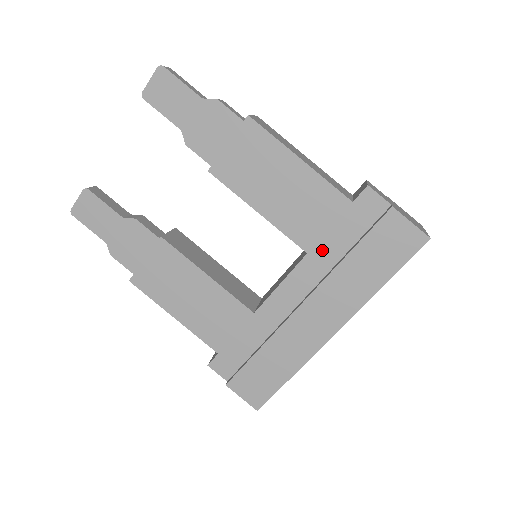
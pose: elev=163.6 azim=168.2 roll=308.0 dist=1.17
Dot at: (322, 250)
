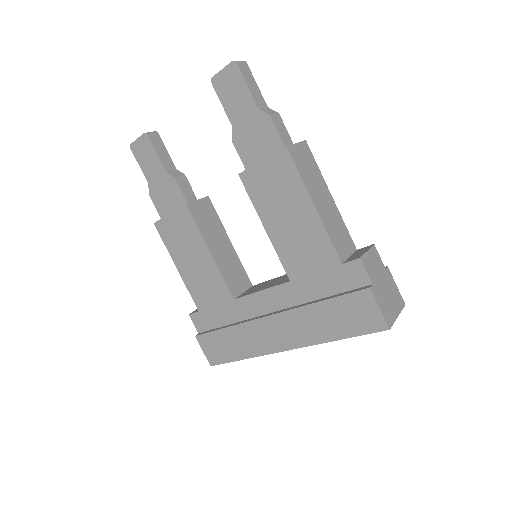
Dot at: (302, 285)
